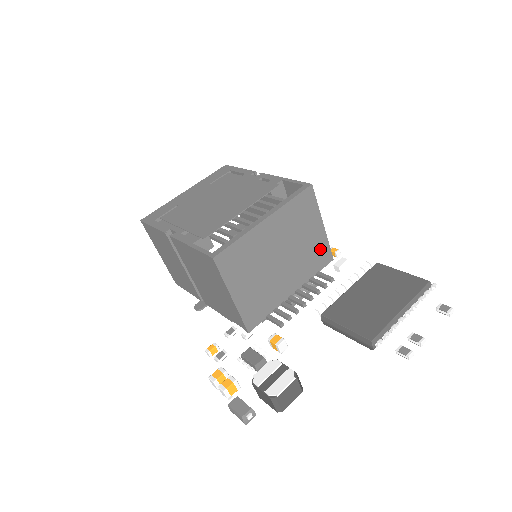
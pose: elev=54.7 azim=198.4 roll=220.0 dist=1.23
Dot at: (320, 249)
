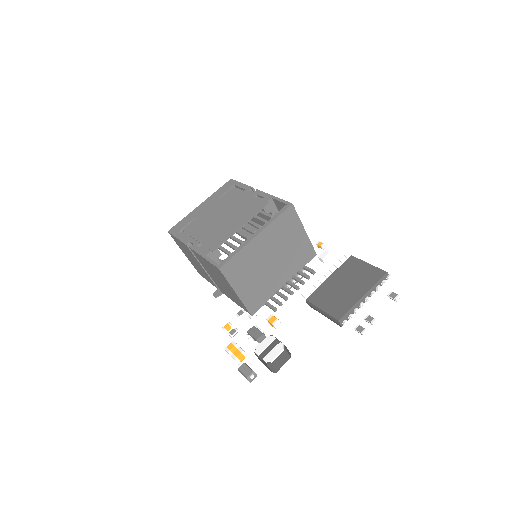
Dot at: (304, 249)
